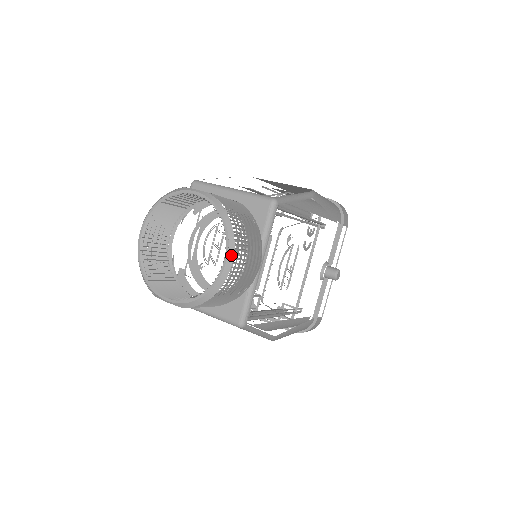
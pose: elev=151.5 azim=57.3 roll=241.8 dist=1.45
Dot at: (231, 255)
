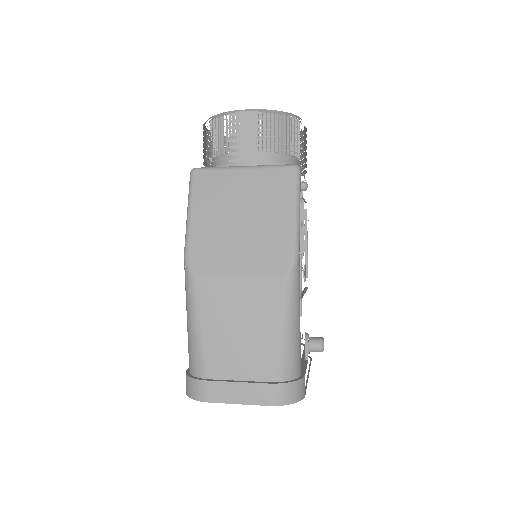
Dot at: occluded
